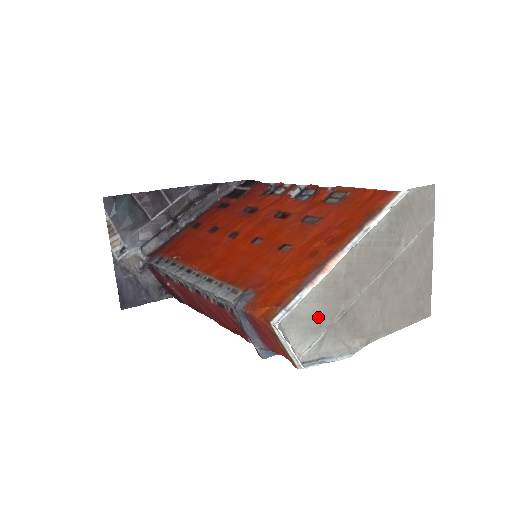
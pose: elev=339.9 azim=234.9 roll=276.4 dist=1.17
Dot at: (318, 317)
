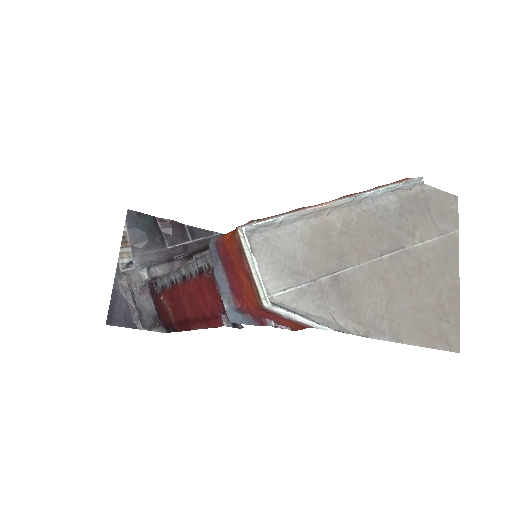
Dot at: (300, 261)
